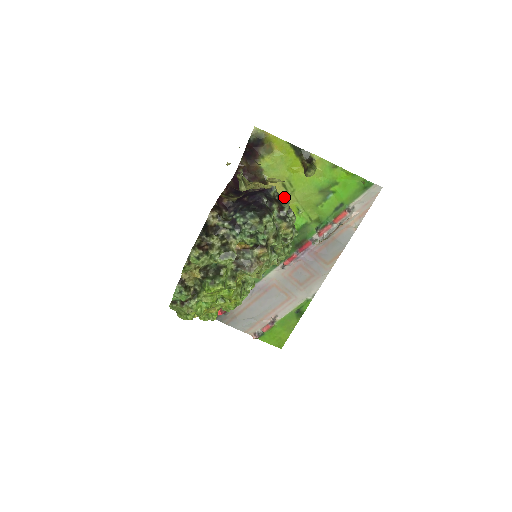
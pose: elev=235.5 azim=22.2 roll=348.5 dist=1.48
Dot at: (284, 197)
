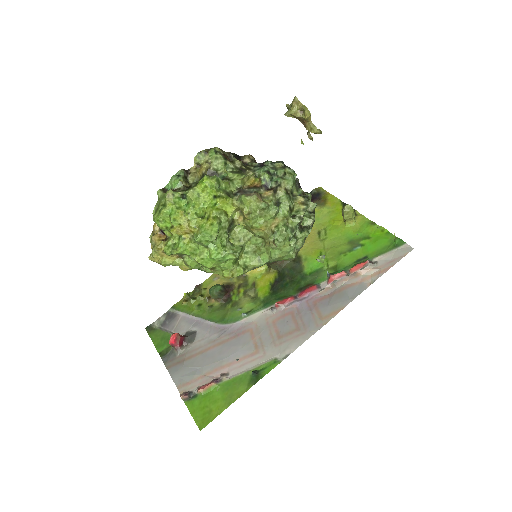
Dot at: occluded
